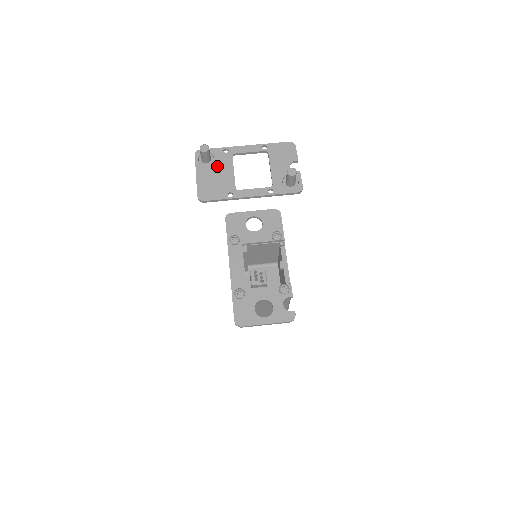
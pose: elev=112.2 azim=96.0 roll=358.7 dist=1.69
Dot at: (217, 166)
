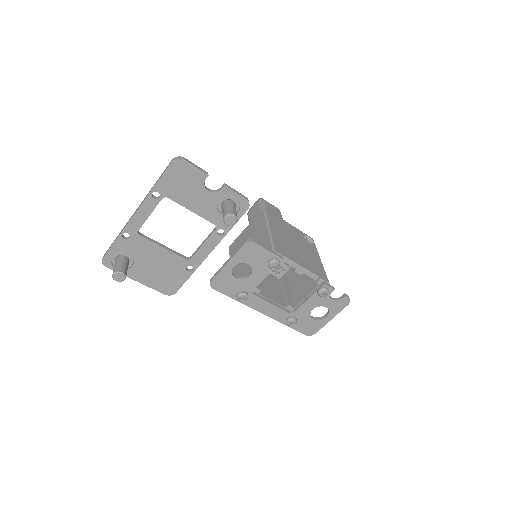
Dot at: (141, 258)
